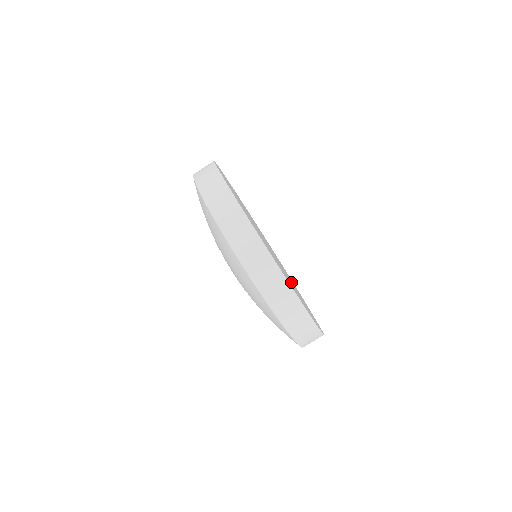
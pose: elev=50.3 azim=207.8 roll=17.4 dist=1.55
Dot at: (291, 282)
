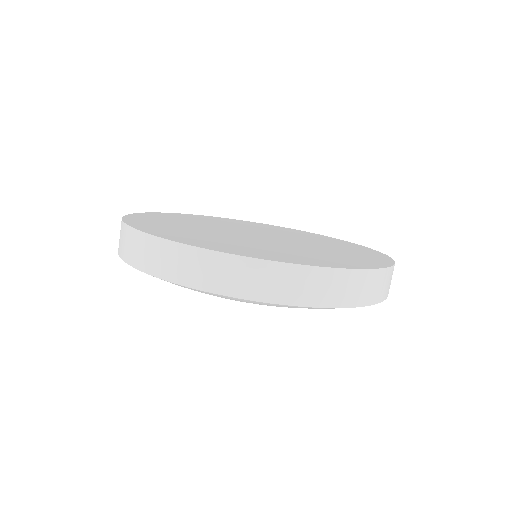
Dot at: (311, 246)
